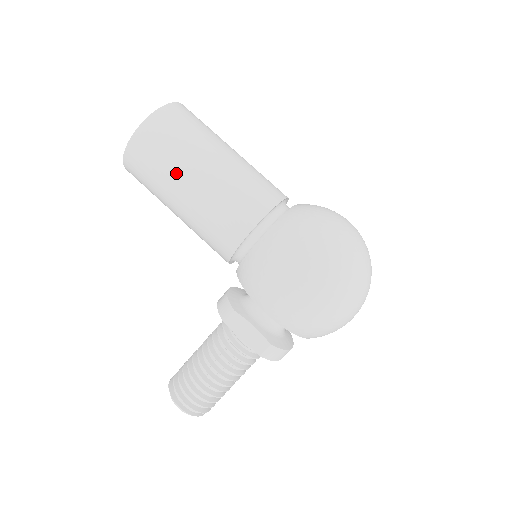
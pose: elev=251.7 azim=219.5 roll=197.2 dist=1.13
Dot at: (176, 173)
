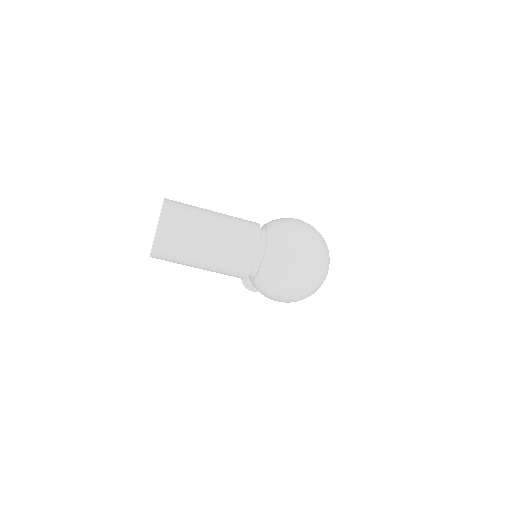
Dot at: occluded
